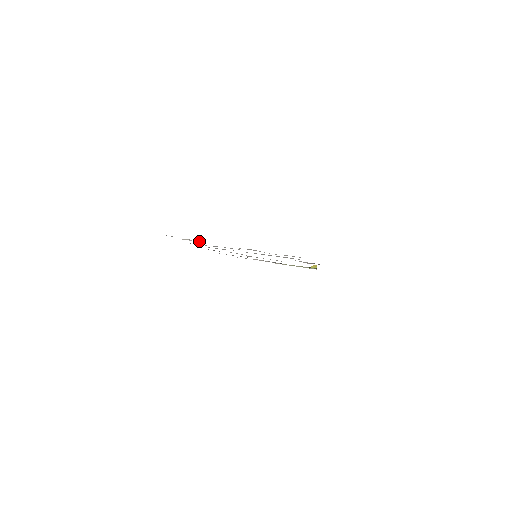
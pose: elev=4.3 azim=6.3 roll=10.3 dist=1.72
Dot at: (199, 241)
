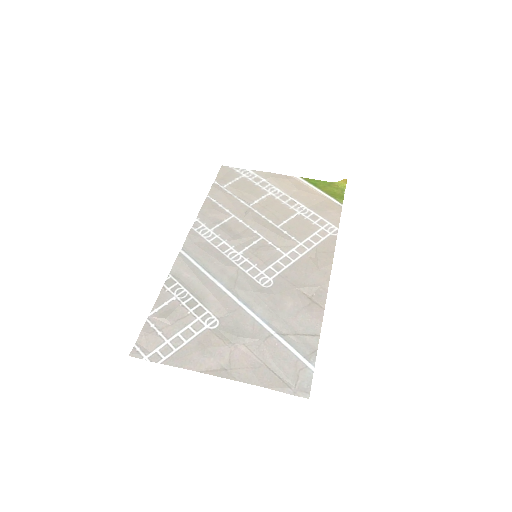
Dot at: (175, 344)
